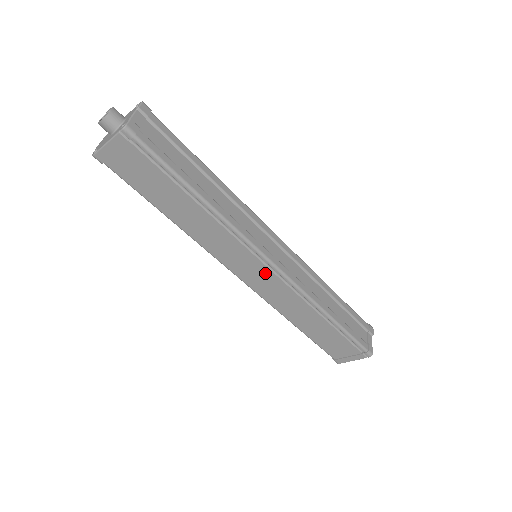
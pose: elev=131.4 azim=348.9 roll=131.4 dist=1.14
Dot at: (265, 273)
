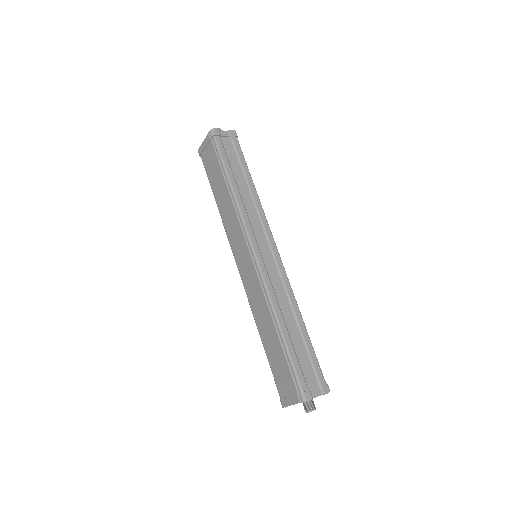
Dot at: (249, 262)
